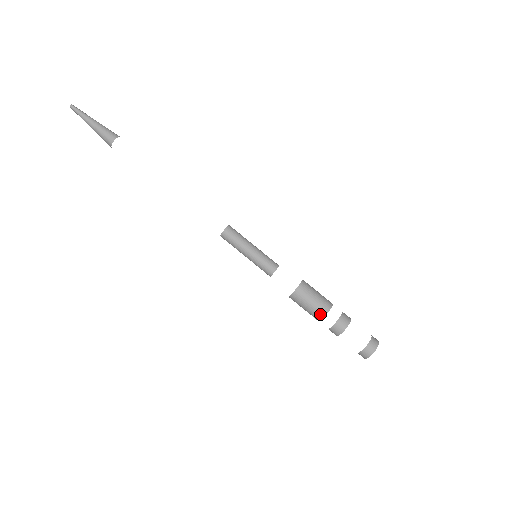
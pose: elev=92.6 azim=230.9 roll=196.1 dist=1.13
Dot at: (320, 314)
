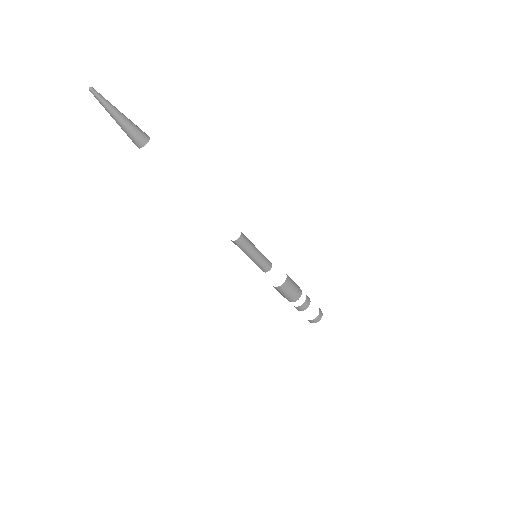
Dot at: occluded
